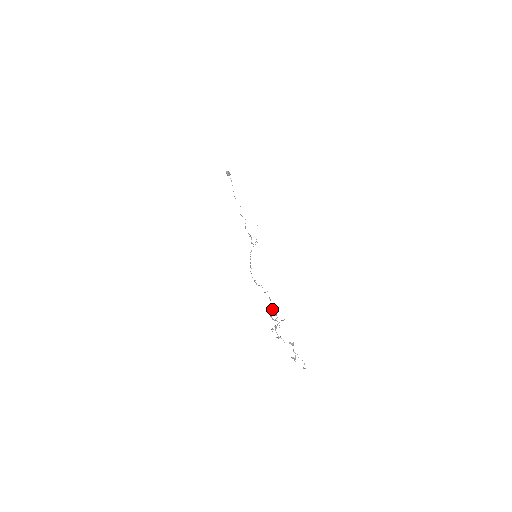
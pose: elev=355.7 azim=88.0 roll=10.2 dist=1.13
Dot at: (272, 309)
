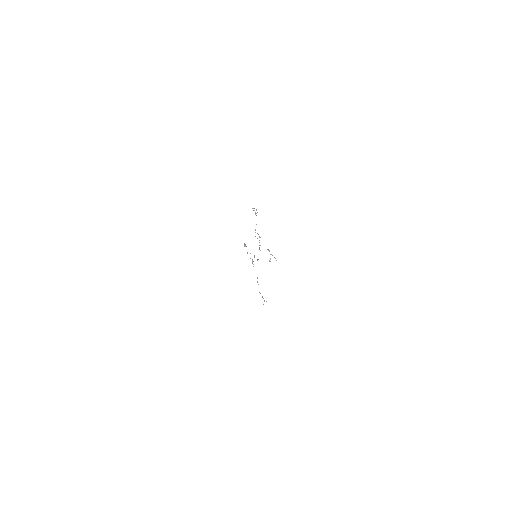
Dot at: occluded
